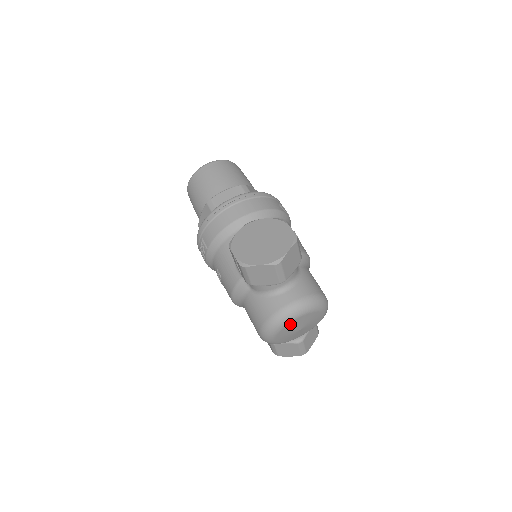
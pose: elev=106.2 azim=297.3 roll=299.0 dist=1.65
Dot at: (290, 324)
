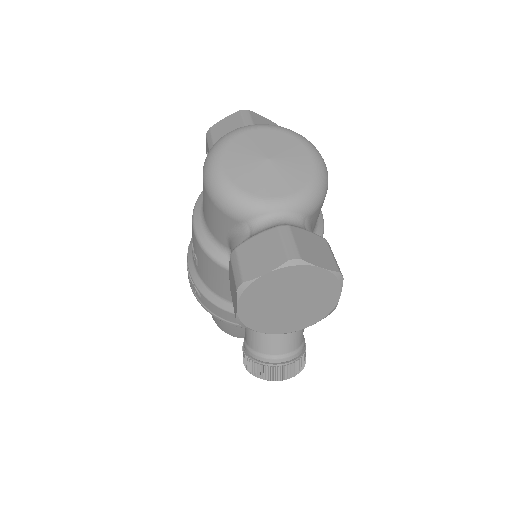
Dot at: (247, 135)
